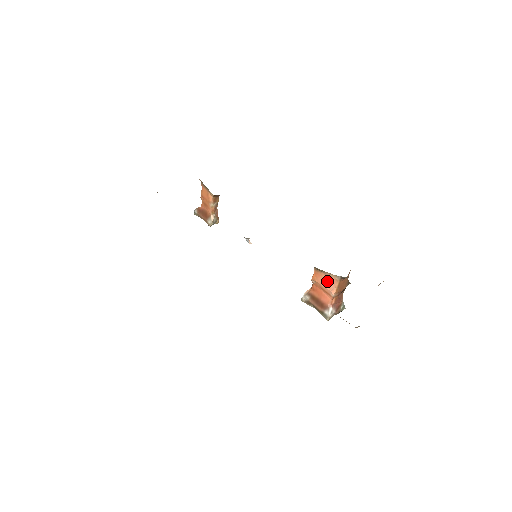
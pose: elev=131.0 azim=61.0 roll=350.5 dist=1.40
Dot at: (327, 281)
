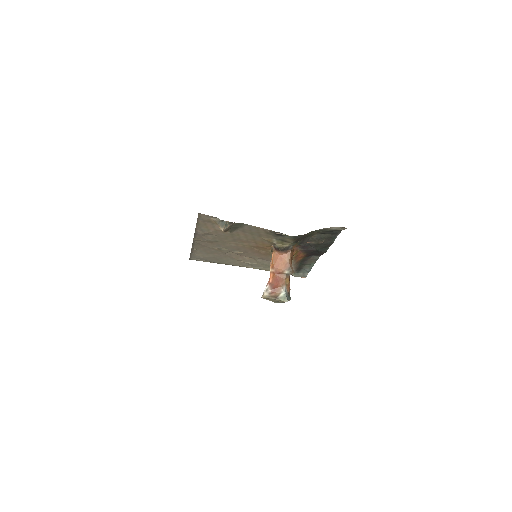
Dot at: occluded
